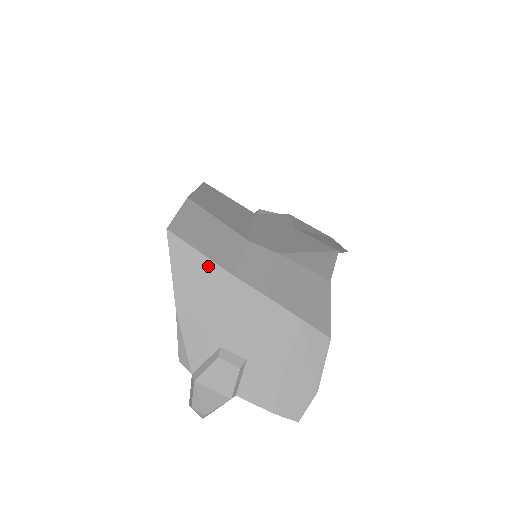
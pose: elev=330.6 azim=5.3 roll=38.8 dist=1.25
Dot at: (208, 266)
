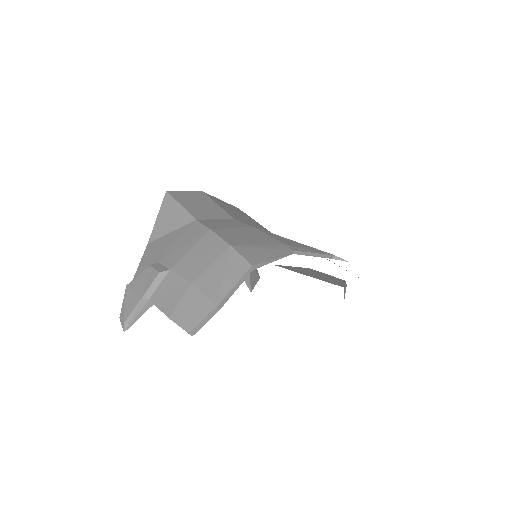
Dot at: (182, 214)
